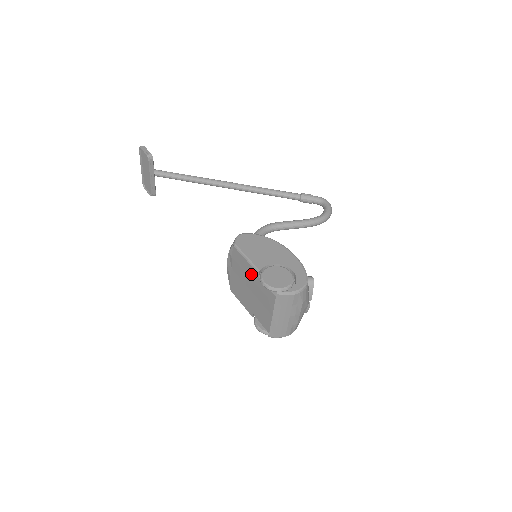
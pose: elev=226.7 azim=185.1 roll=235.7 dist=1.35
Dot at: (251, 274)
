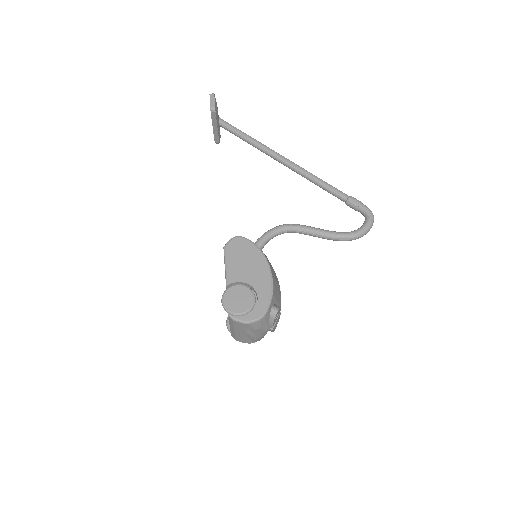
Dot at: occluded
